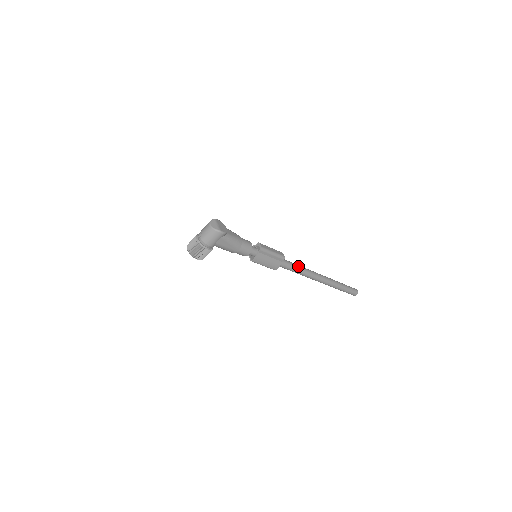
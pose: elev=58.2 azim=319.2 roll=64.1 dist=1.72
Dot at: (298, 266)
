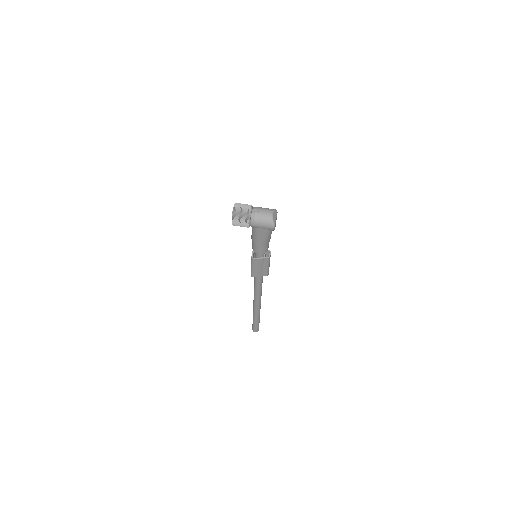
Dot at: occluded
